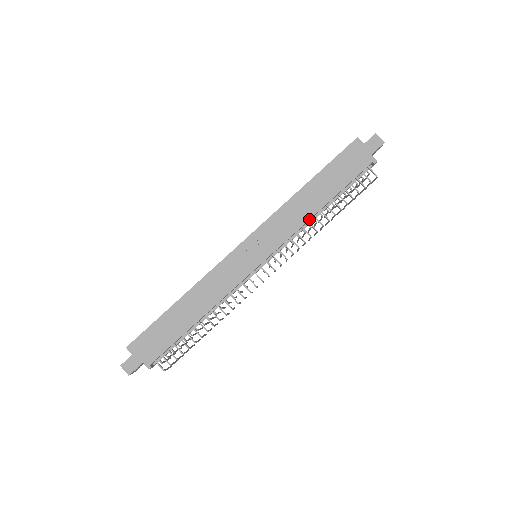
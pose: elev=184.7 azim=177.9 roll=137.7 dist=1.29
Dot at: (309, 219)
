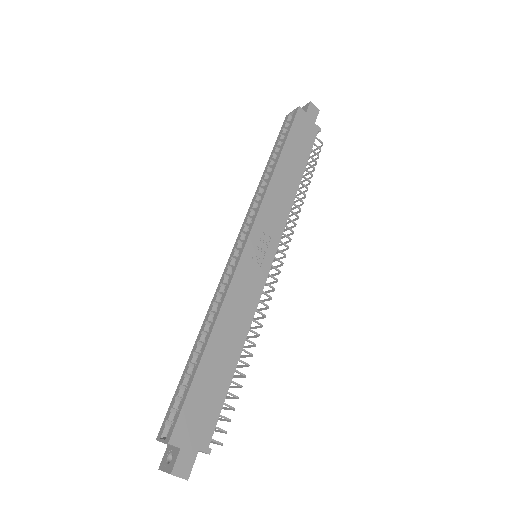
Dot at: (294, 198)
